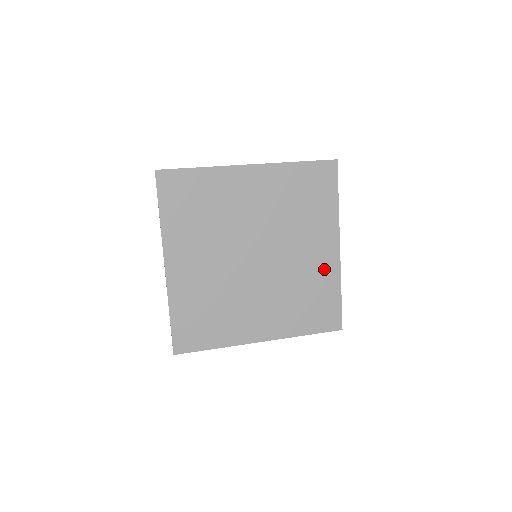
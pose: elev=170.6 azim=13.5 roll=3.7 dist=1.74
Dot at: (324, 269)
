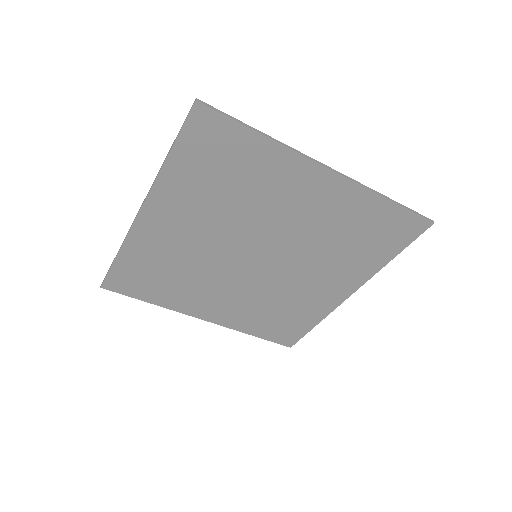
Dot at: (338, 203)
